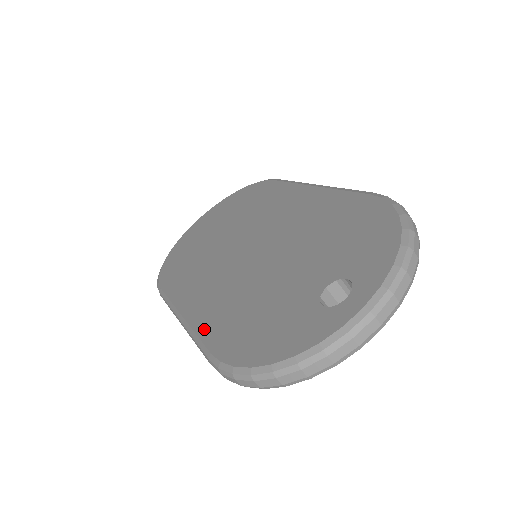
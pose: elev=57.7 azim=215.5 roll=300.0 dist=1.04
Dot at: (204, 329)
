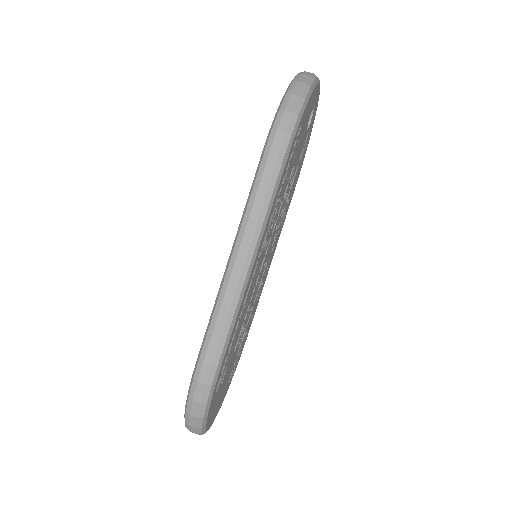
Dot at: occluded
